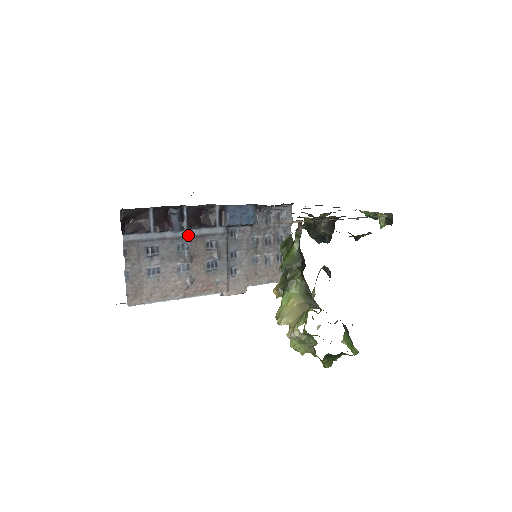
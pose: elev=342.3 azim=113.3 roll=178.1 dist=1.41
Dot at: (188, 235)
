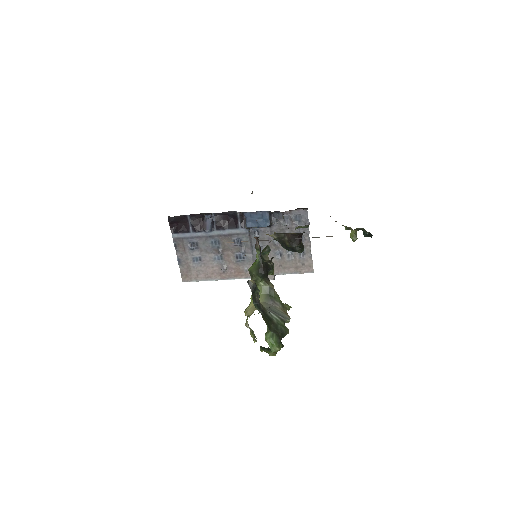
Dot at: (218, 234)
